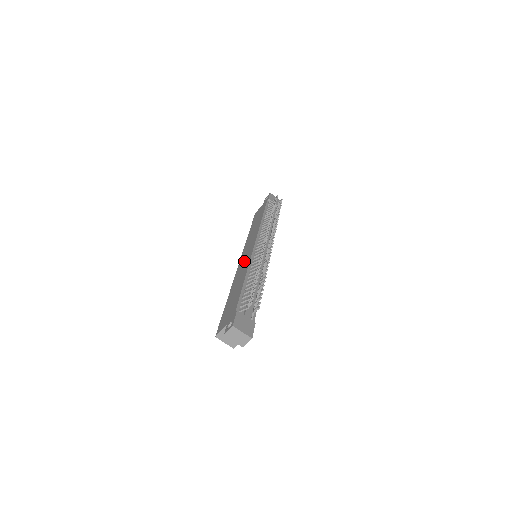
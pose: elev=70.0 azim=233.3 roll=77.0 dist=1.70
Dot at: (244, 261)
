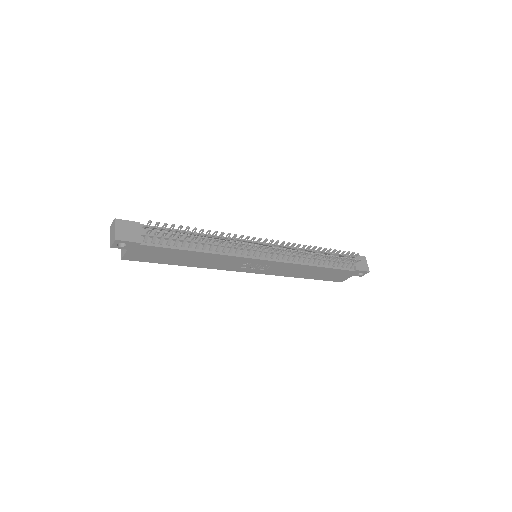
Dot at: occluded
